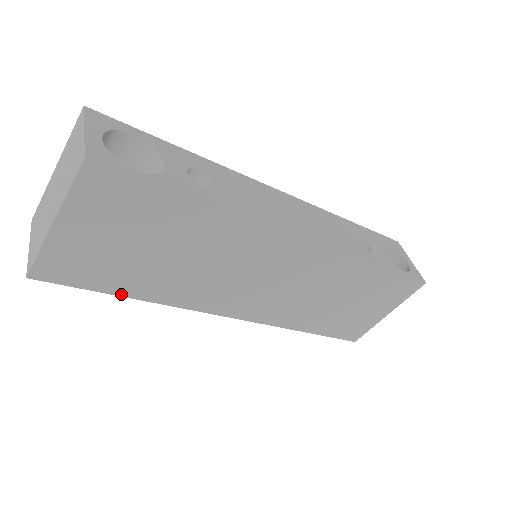
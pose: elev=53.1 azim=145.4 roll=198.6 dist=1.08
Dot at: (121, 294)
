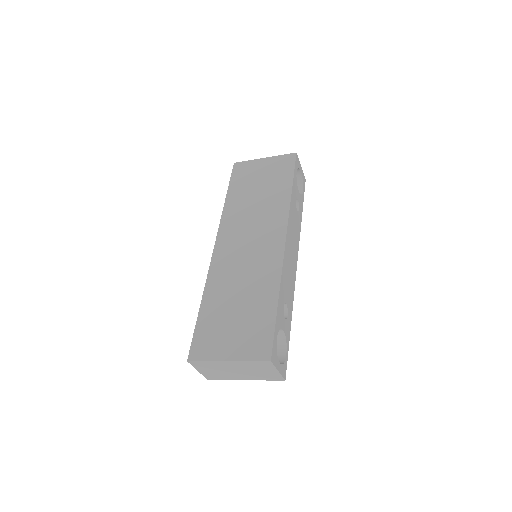
Dot at: occluded
